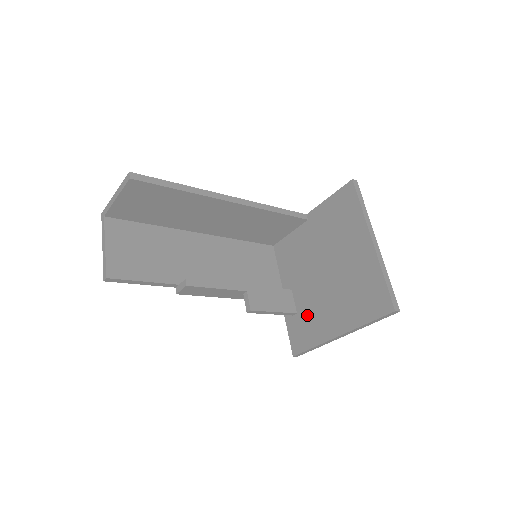
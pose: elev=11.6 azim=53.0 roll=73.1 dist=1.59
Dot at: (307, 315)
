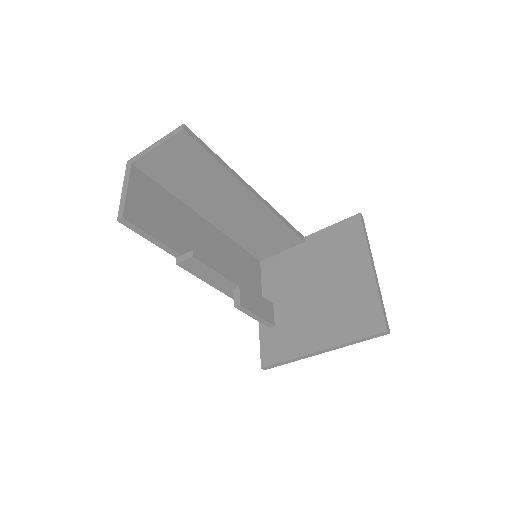
Dot at: (287, 328)
